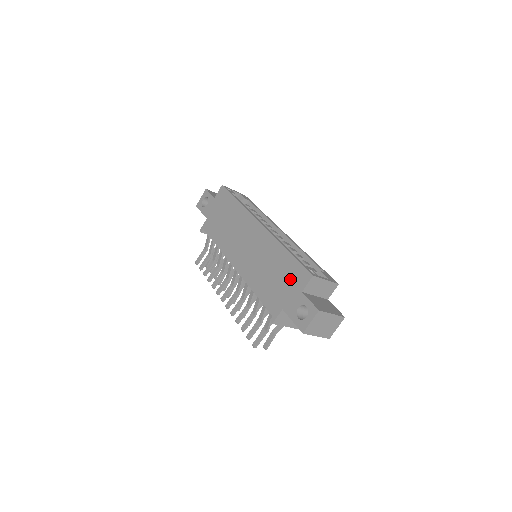
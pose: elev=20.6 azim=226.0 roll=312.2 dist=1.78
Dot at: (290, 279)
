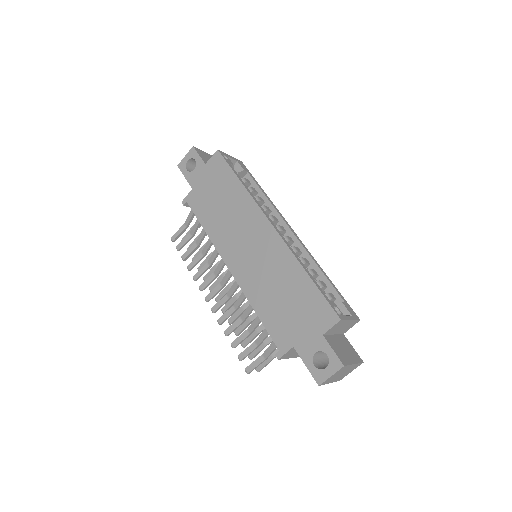
Dot at: (308, 313)
